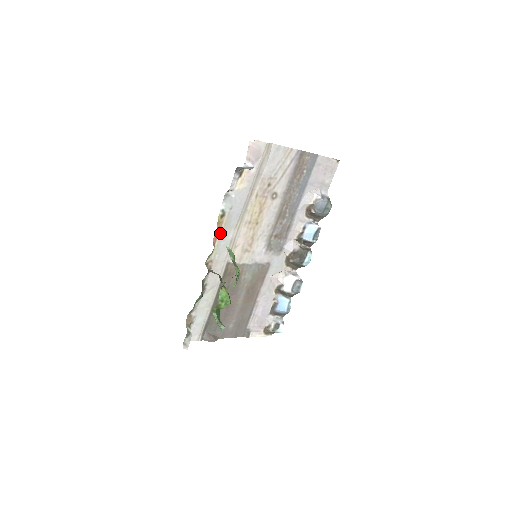
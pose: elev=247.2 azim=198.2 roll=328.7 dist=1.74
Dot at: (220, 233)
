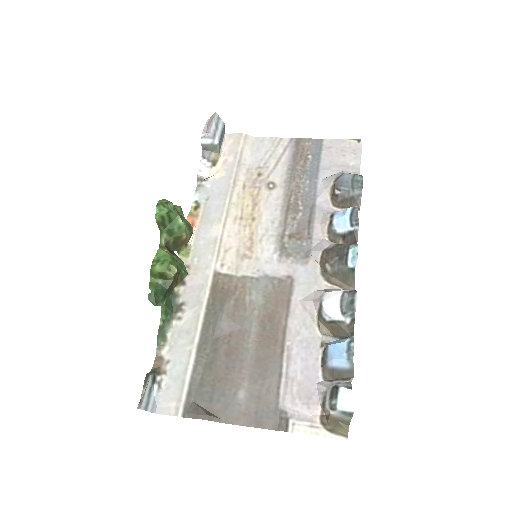
Dot at: (197, 229)
